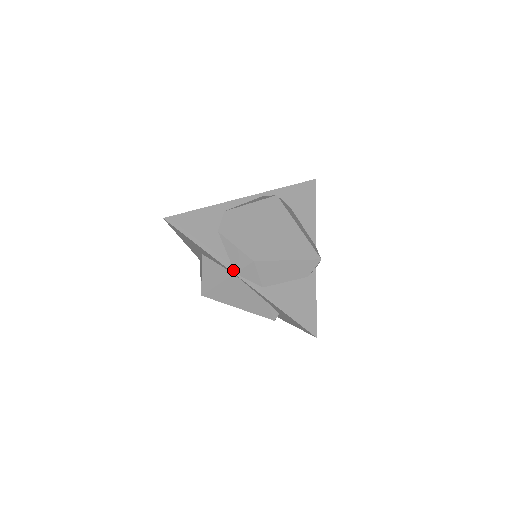
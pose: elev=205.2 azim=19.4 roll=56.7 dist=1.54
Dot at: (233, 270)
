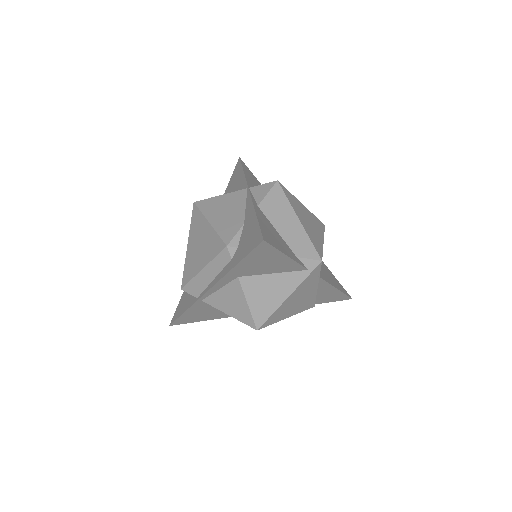
Dot at: (250, 187)
